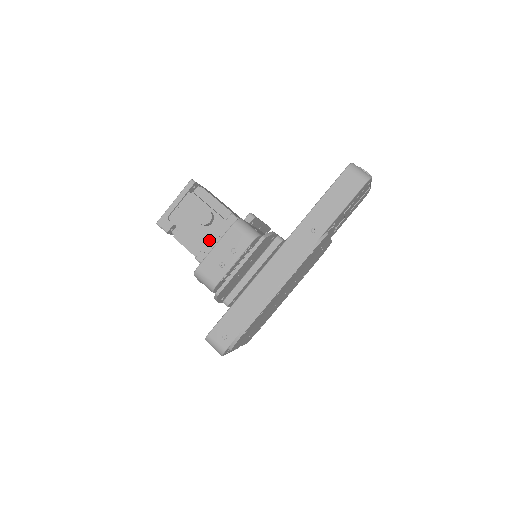
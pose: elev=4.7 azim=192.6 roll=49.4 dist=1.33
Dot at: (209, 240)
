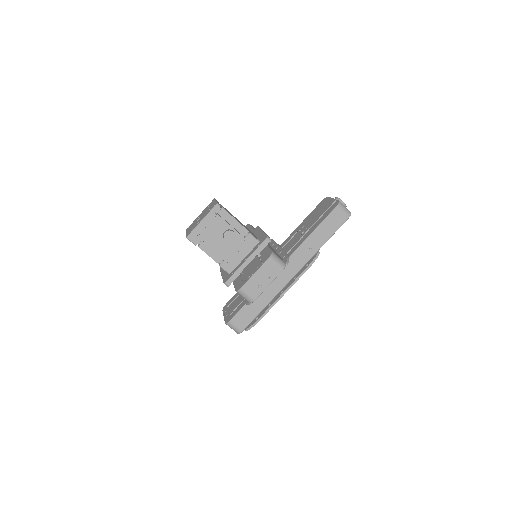
Dot at: (231, 253)
